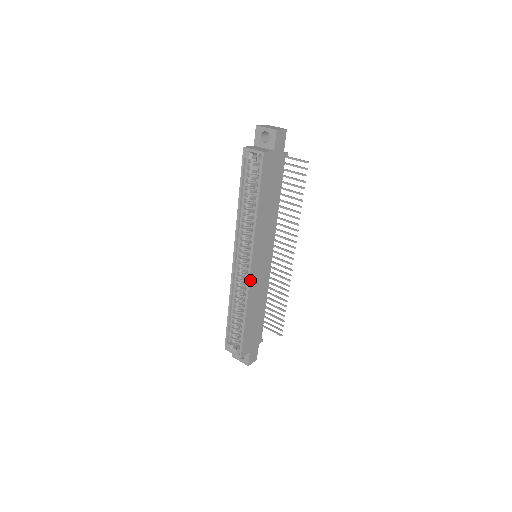
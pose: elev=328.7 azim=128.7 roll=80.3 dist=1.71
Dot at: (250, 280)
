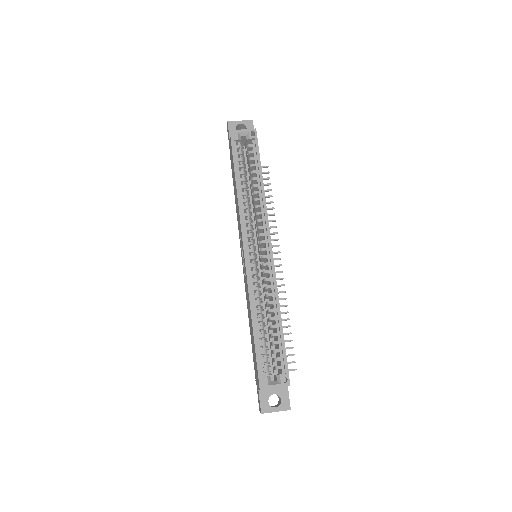
Dot at: (274, 267)
